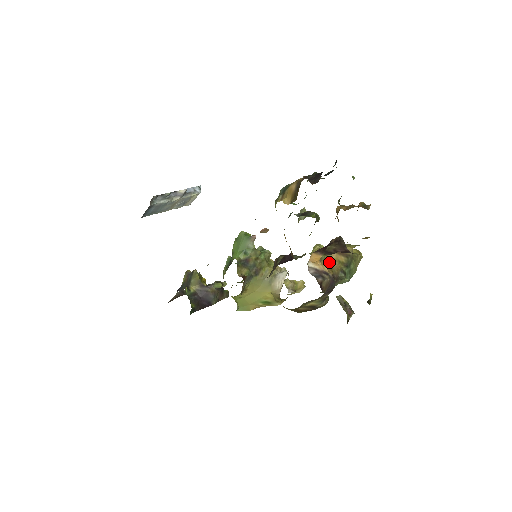
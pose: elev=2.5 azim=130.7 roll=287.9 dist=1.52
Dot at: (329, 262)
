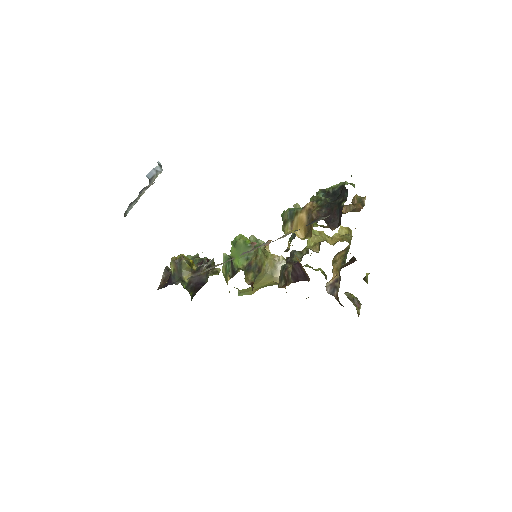
Dot at: (334, 263)
